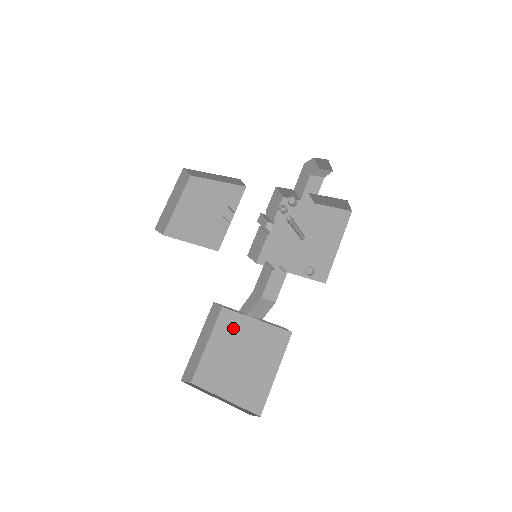
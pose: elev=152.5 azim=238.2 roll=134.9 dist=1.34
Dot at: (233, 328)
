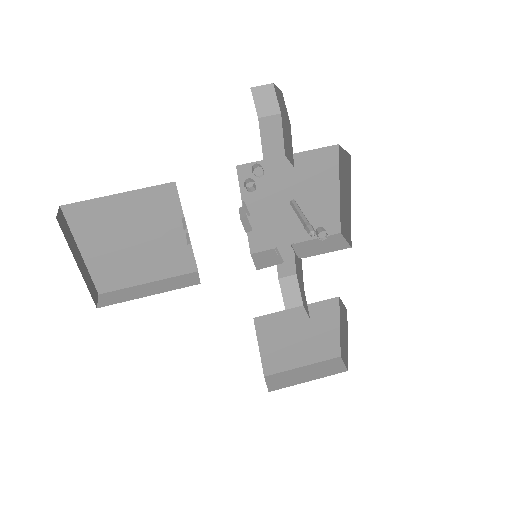
Dot at: (278, 325)
